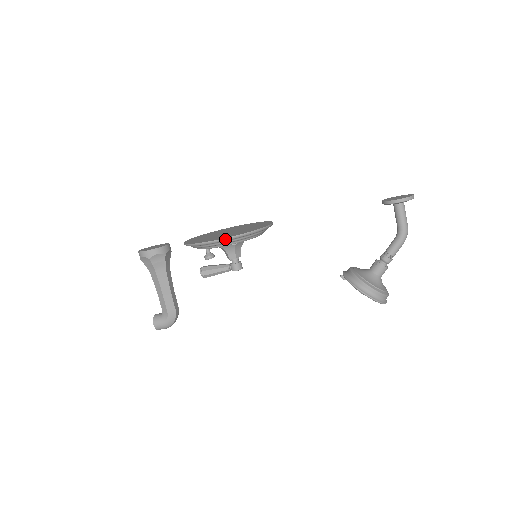
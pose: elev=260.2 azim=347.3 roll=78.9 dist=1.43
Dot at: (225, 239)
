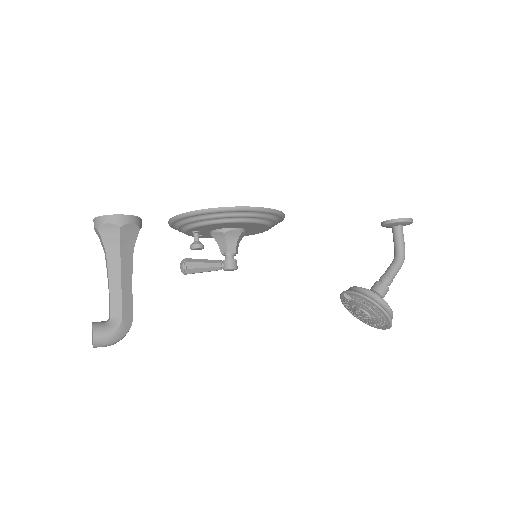
Dot at: (258, 208)
